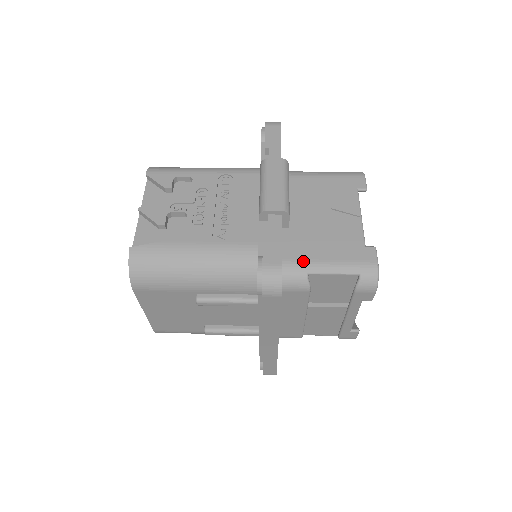
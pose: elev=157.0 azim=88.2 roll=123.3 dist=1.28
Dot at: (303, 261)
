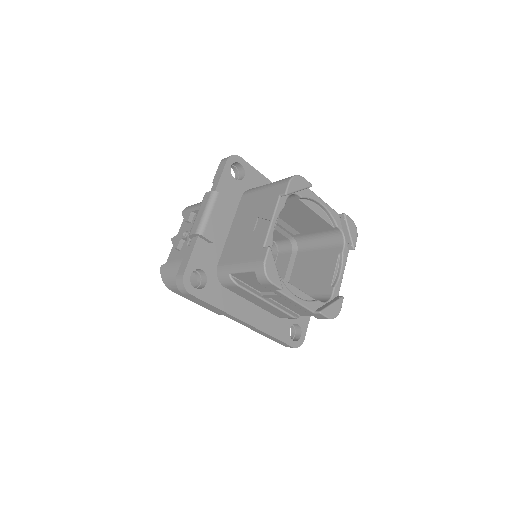
Dot at: (227, 265)
